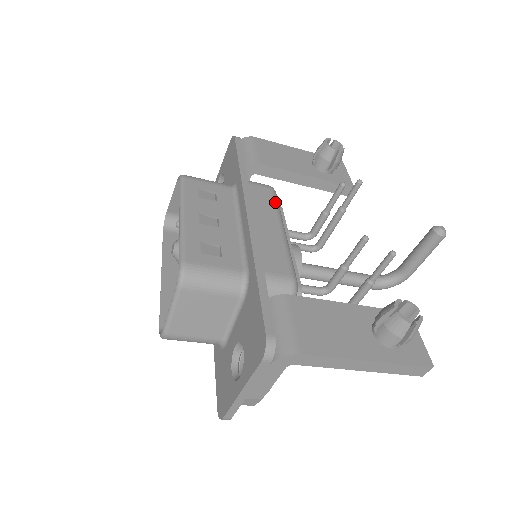
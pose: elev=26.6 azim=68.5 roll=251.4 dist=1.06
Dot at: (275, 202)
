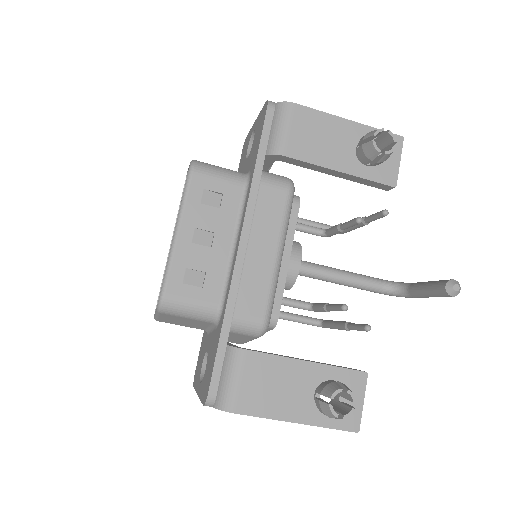
Dot at: (284, 213)
